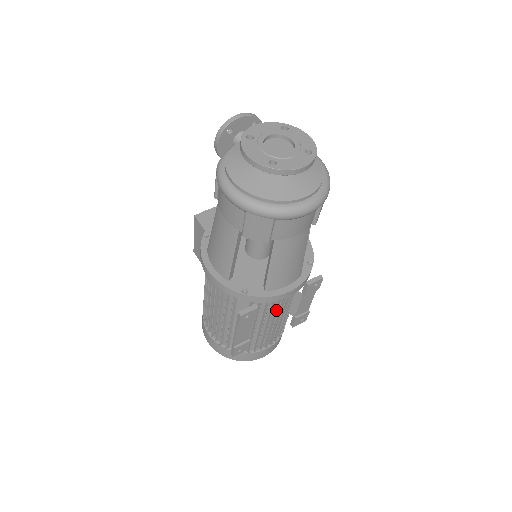
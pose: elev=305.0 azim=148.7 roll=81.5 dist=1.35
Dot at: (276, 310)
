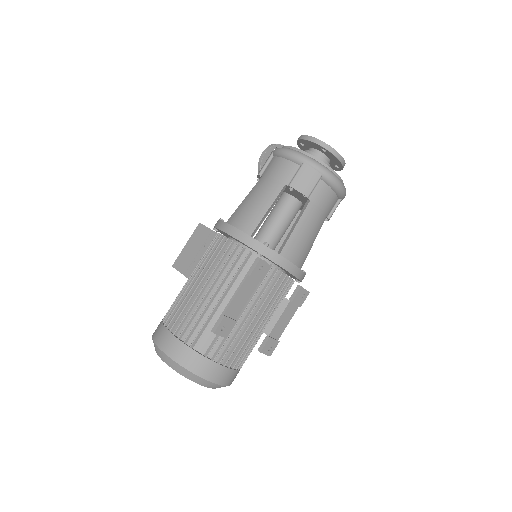
Dot at: (269, 300)
